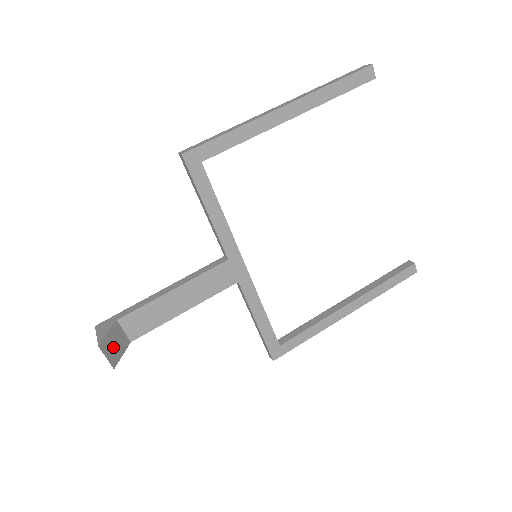
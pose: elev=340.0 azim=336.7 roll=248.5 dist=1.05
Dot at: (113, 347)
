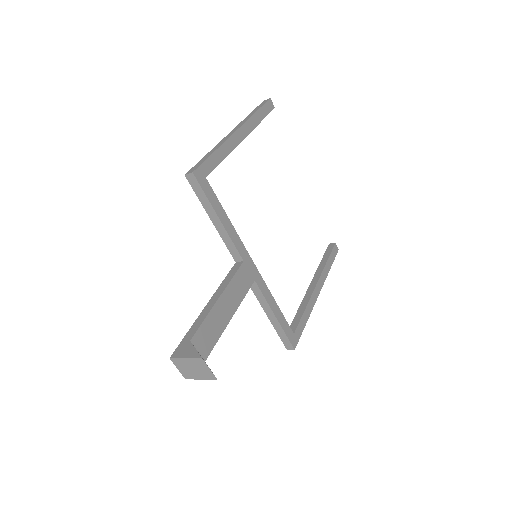
Dot at: (205, 362)
